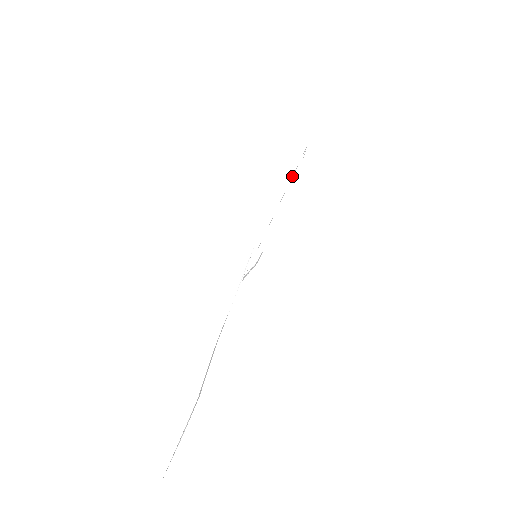
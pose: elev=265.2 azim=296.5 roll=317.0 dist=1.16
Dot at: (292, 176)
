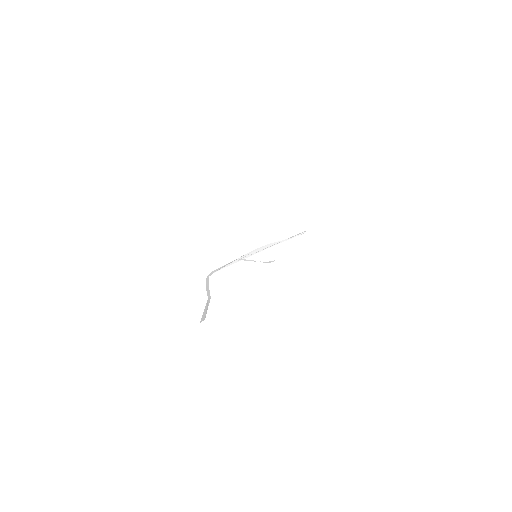
Dot at: (292, 237)
